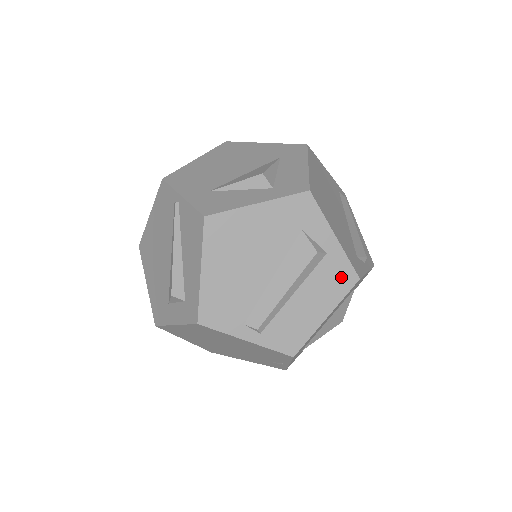
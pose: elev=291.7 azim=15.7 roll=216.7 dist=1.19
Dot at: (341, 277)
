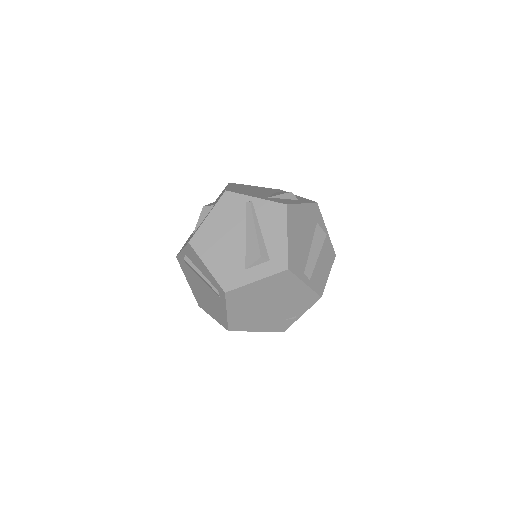
Dot at: (331, 253)
